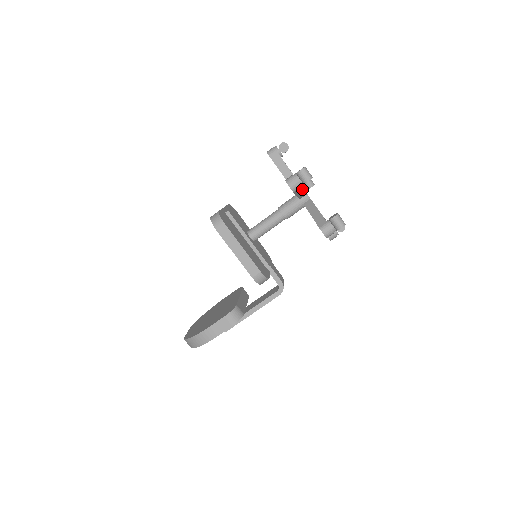
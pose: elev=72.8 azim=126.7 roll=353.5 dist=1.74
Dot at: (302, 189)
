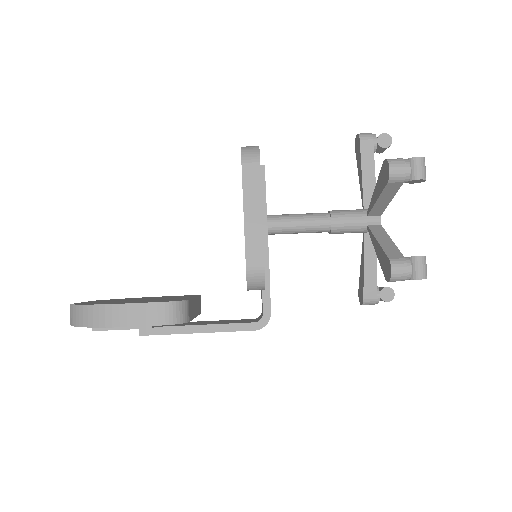
Dot at: (395, 191)
